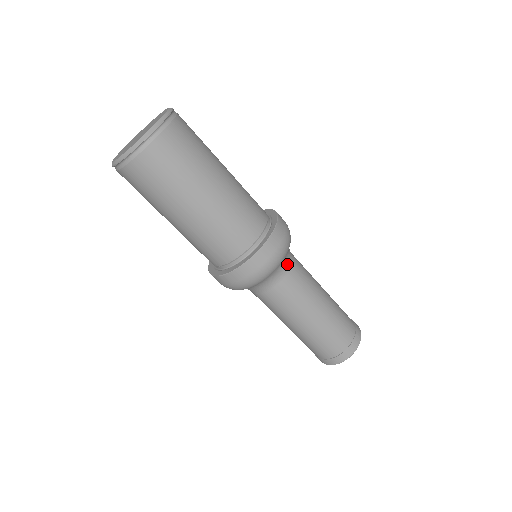
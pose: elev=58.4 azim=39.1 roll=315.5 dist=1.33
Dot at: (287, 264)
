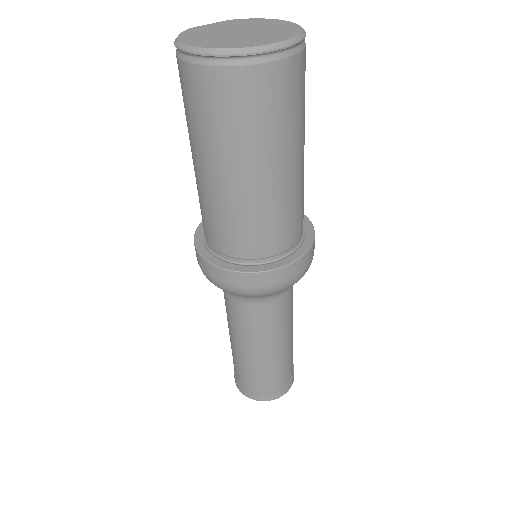
Dot at: (285, 290)
